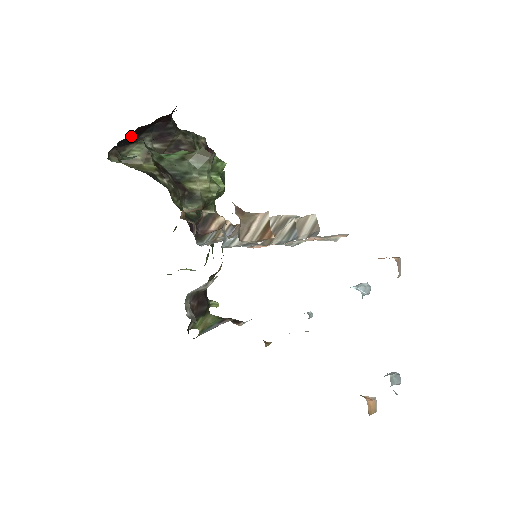
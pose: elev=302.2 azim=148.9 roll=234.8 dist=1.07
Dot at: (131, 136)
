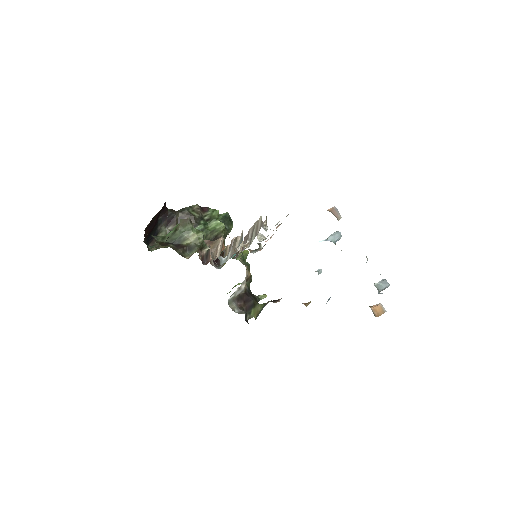
Dot at: (146, 235)
